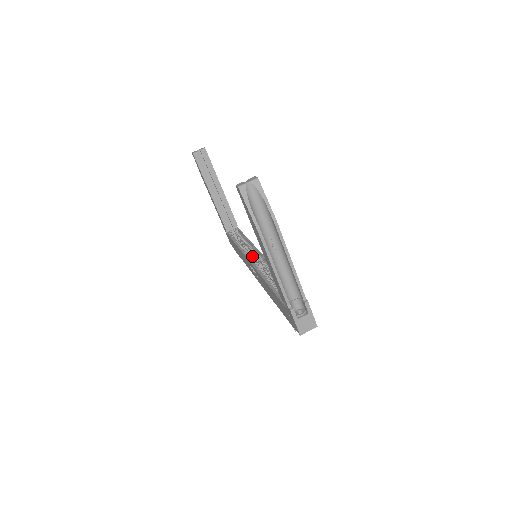
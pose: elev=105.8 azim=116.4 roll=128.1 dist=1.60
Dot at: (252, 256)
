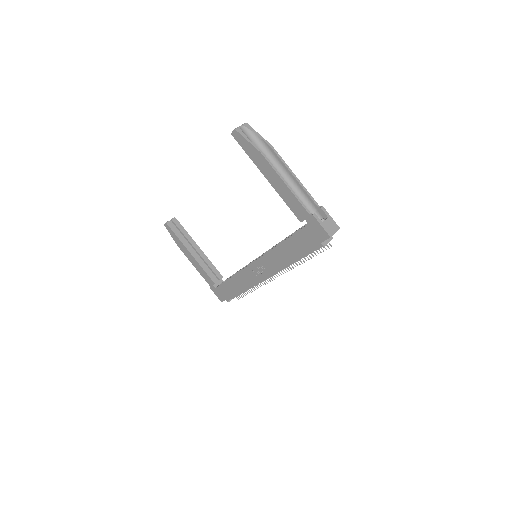
Dot at: occluded
